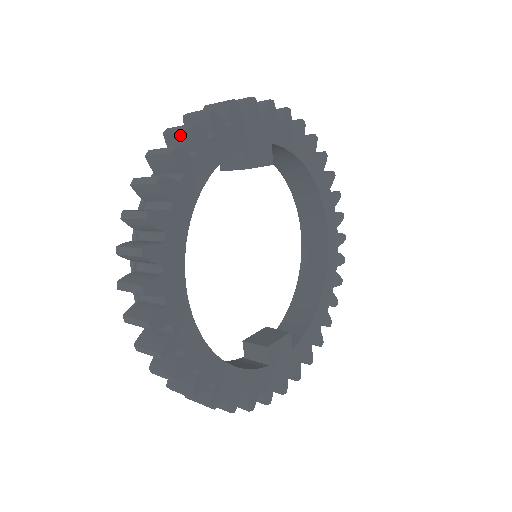
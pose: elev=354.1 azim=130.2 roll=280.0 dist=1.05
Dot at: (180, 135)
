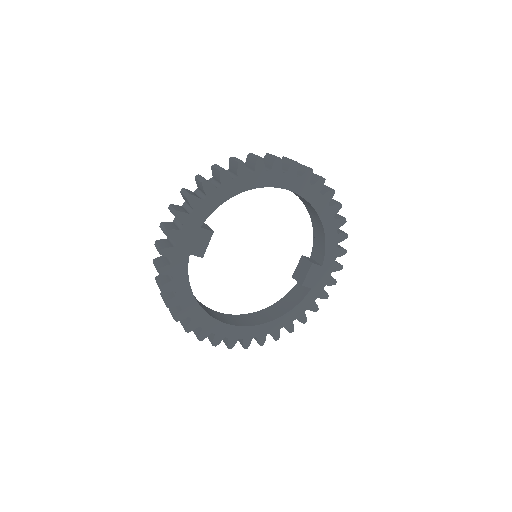
Dot at: occluded
